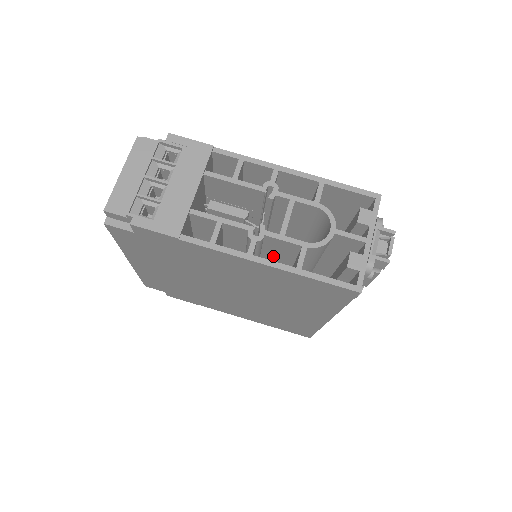
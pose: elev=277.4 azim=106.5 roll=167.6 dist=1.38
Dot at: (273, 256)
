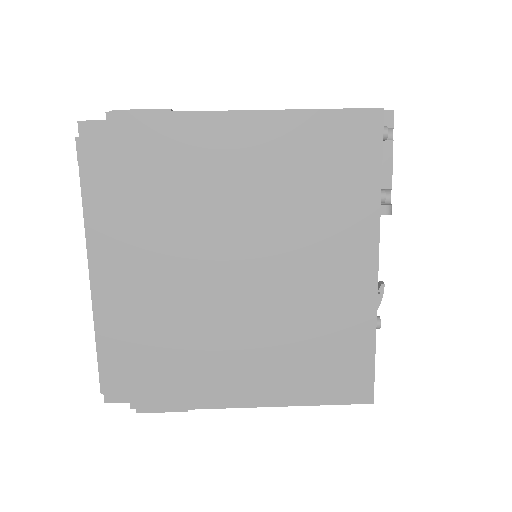
Dot at: occluded
